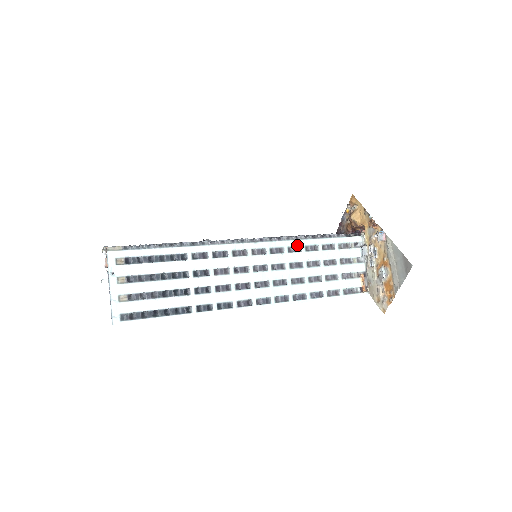
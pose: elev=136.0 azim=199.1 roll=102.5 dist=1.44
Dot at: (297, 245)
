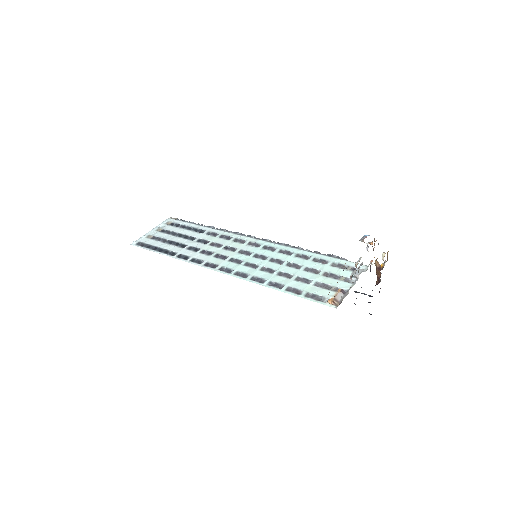
Dot at: (291, 251)
